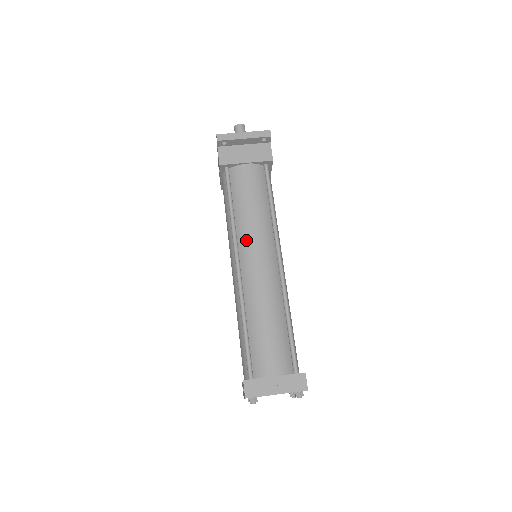
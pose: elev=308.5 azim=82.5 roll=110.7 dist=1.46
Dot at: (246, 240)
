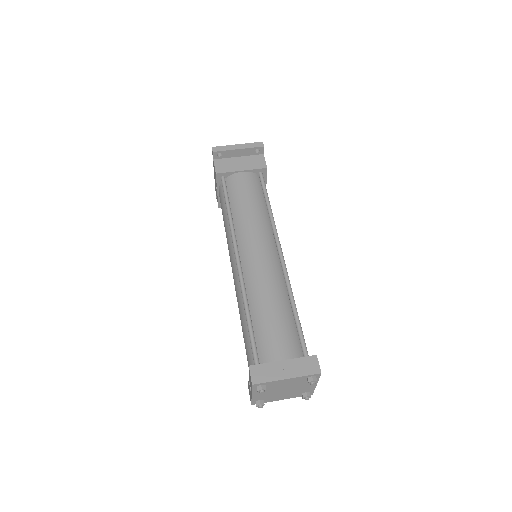
Dot at: (245, 235)
